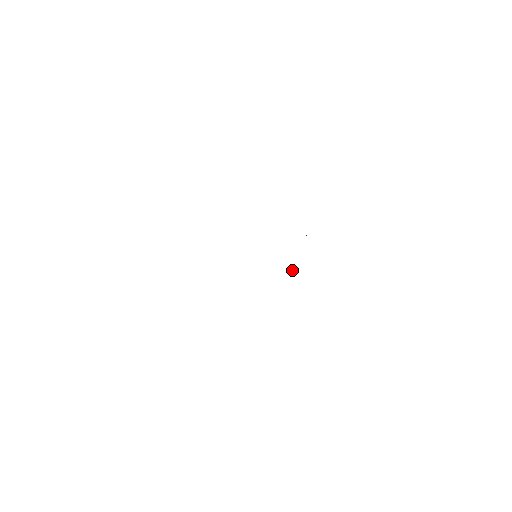
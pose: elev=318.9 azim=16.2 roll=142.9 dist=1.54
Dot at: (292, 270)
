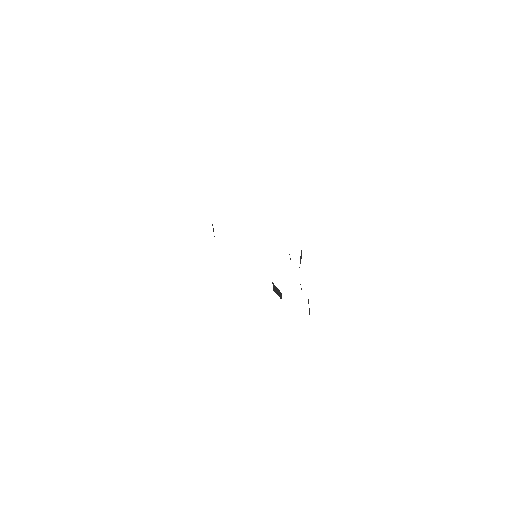
Dot at: (279, 292)
